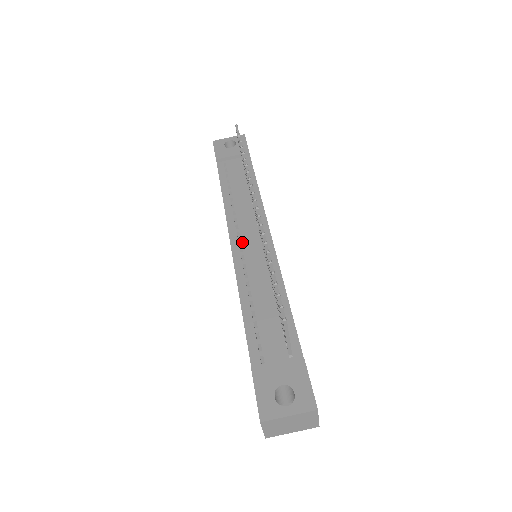
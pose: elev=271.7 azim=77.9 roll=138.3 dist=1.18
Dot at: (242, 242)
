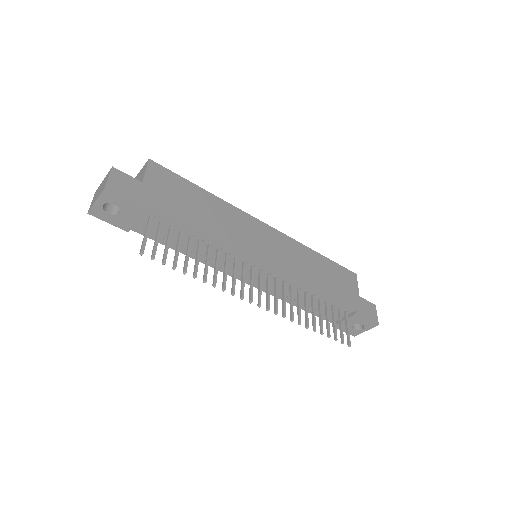
Dot at: occluded
